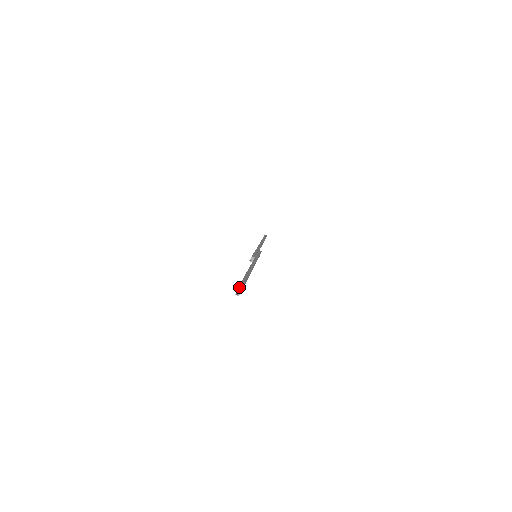
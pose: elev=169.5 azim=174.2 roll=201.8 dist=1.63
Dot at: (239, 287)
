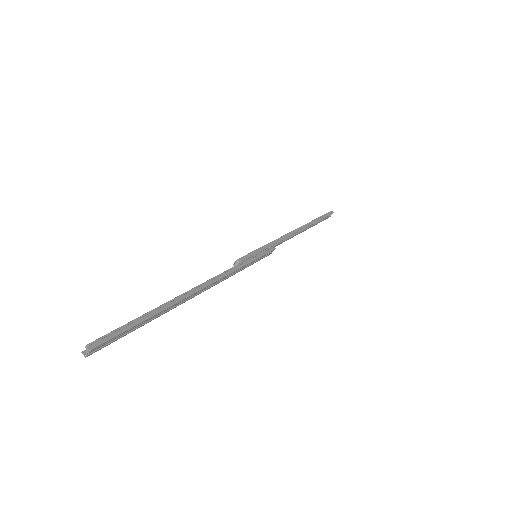
Dot at: (87, 345)
